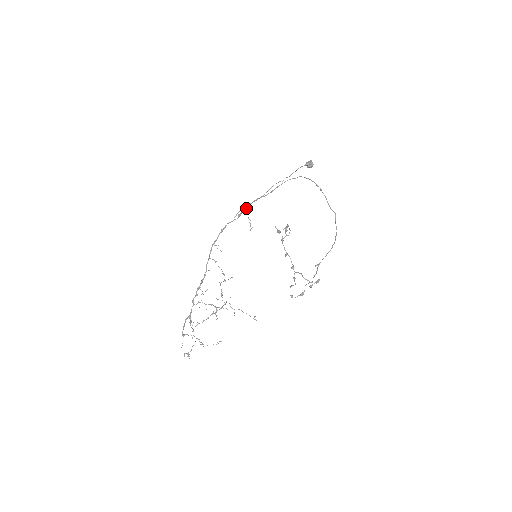
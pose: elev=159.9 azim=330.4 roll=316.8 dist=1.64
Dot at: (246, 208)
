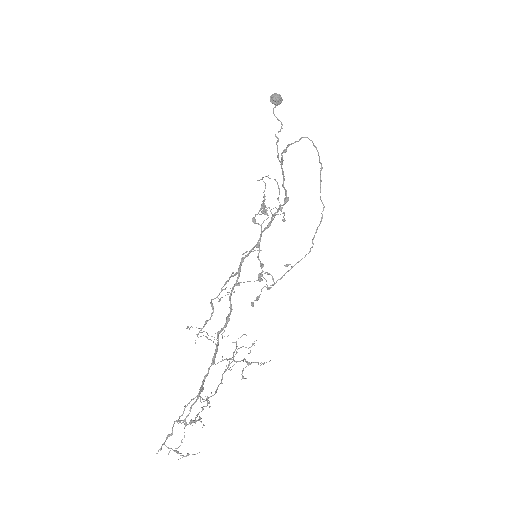
Dot at: occluded
